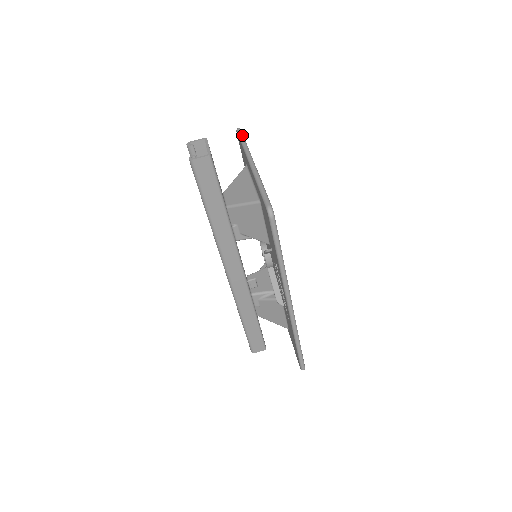
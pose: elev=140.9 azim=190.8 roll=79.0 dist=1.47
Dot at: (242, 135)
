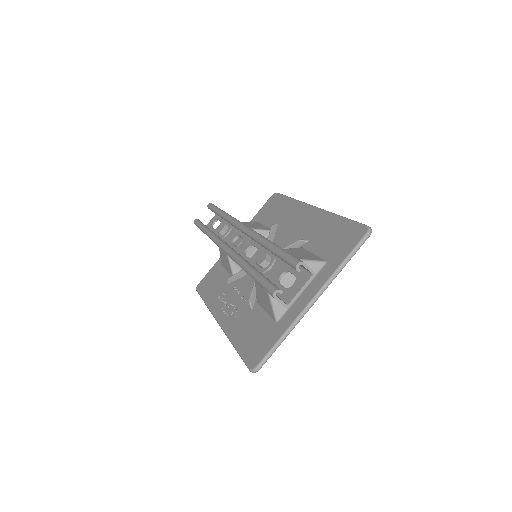
Dot at: occluded
